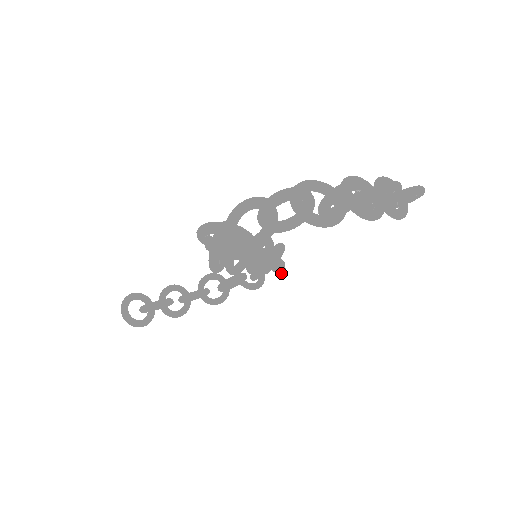
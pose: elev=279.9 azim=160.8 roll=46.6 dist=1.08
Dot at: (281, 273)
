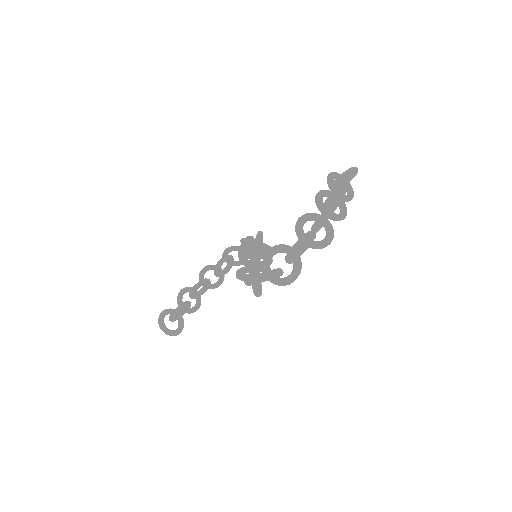
Dot at: occluded
